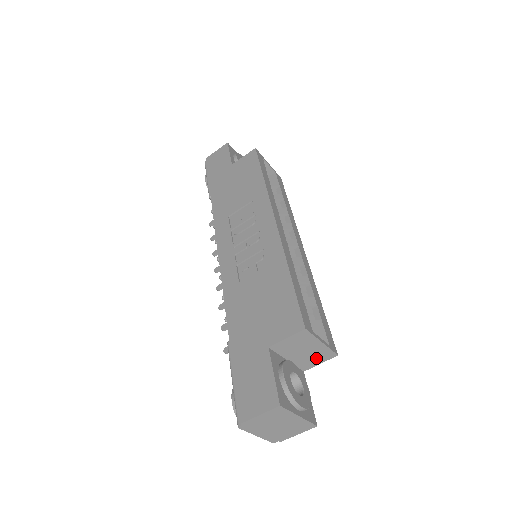
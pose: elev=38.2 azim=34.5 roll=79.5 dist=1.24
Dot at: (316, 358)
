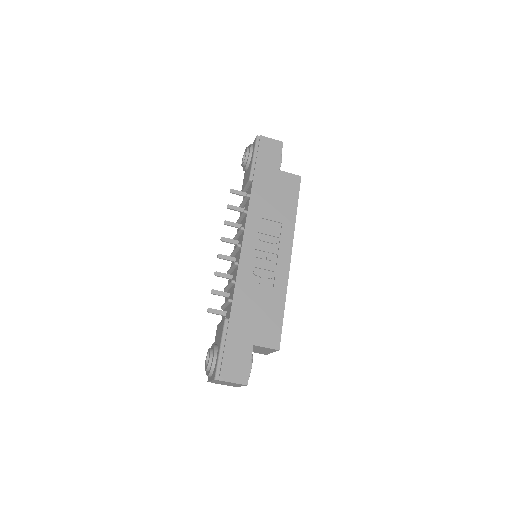
Dot at: (258, 352)
